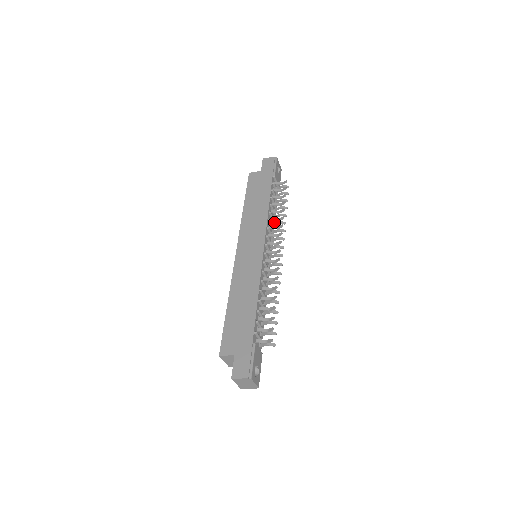
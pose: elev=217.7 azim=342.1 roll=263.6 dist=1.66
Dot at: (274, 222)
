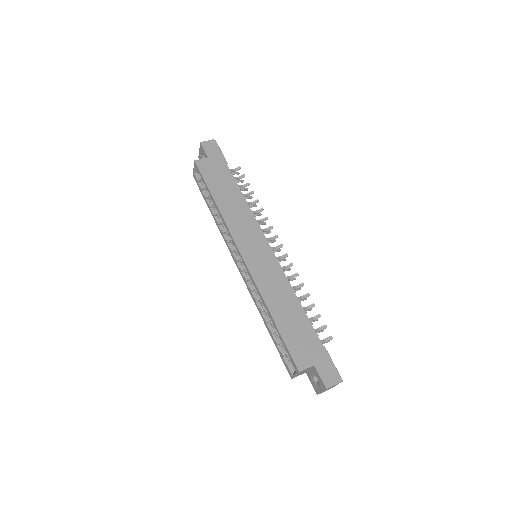
Dot at: occluded
